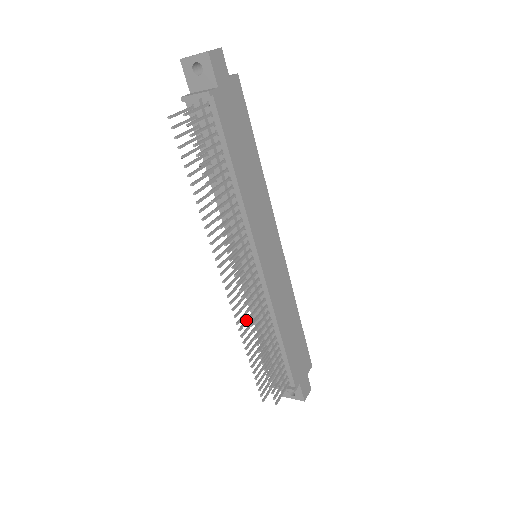
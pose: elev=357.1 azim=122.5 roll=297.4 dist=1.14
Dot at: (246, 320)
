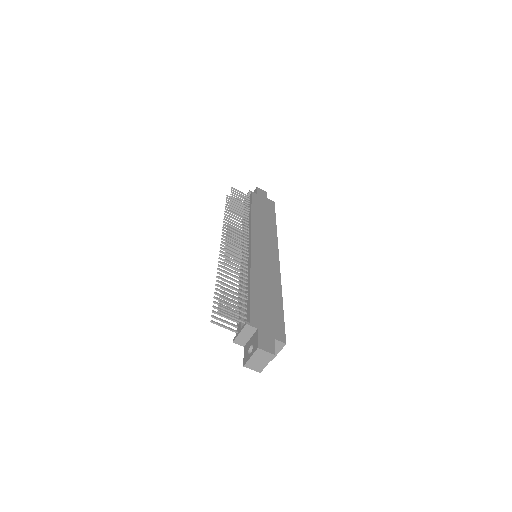
Dot at: occluded
